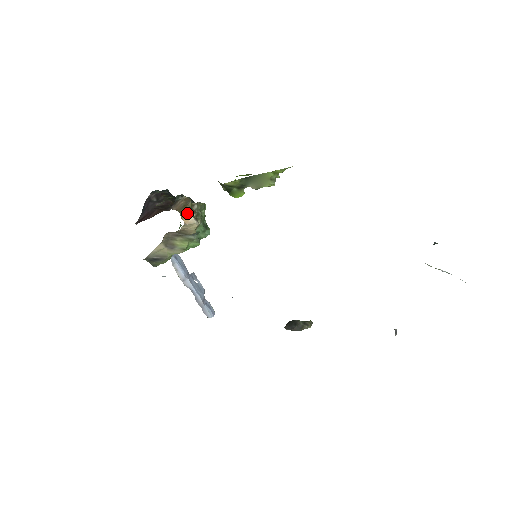
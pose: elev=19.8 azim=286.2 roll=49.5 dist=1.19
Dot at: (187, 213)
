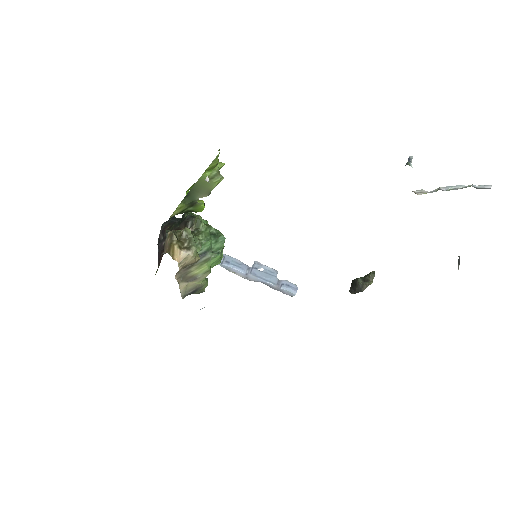
Dot at: (175, 250)
